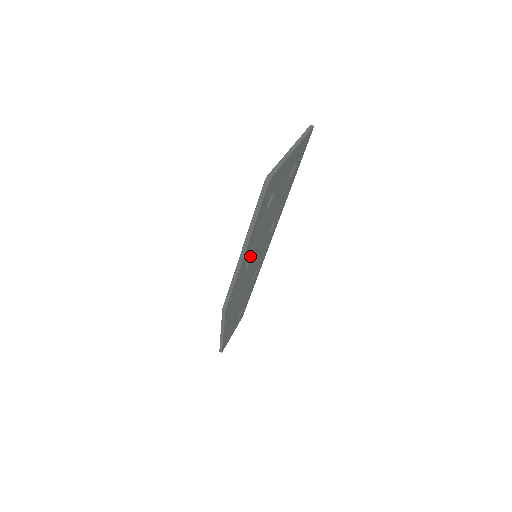
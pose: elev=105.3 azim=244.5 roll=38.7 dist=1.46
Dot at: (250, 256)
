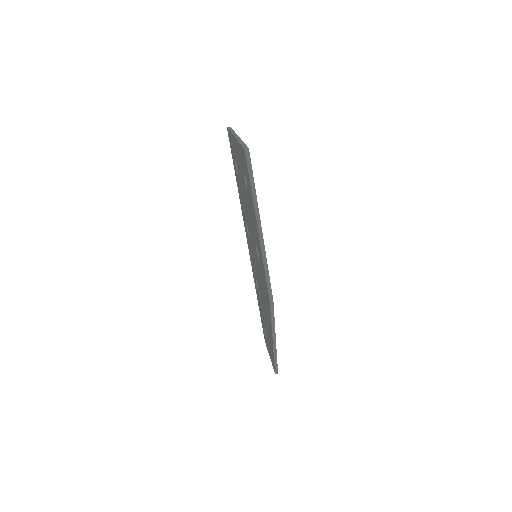
Dot at: occluded
